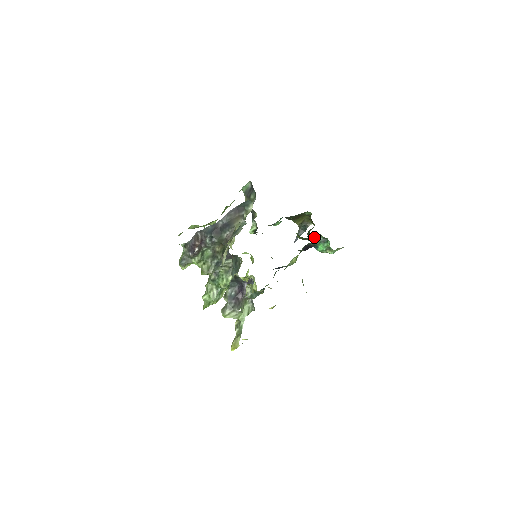
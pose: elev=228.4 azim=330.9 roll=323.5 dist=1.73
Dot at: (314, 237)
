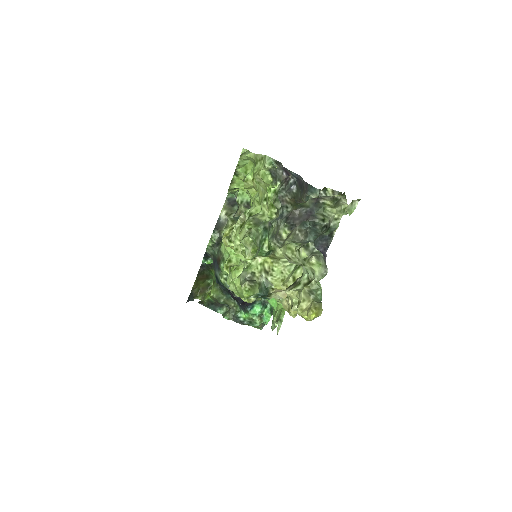
Dot at: (217, 307)
